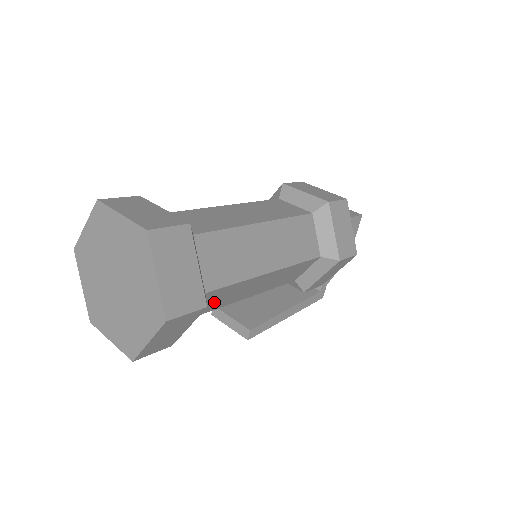
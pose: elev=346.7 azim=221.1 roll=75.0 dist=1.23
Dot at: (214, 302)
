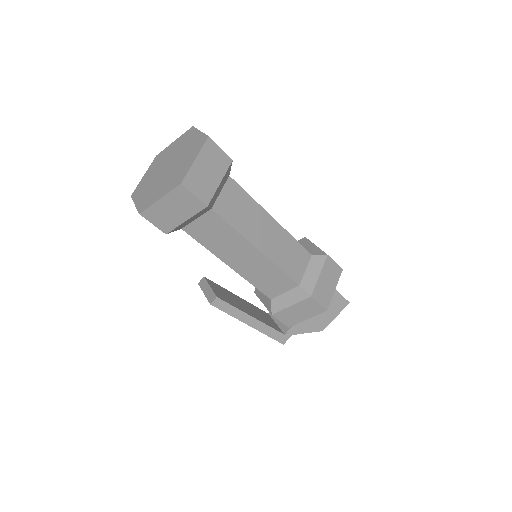
Dot at: (211, 235)
